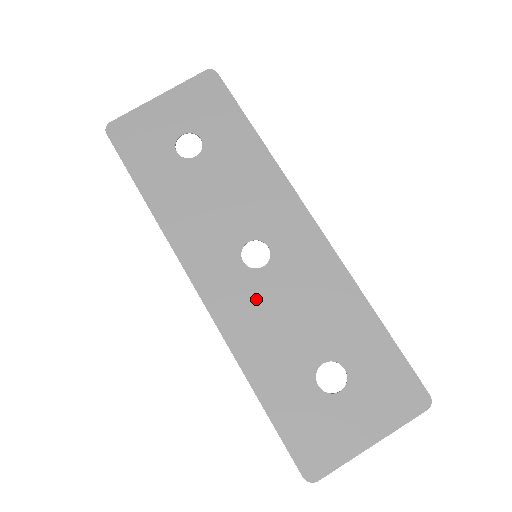
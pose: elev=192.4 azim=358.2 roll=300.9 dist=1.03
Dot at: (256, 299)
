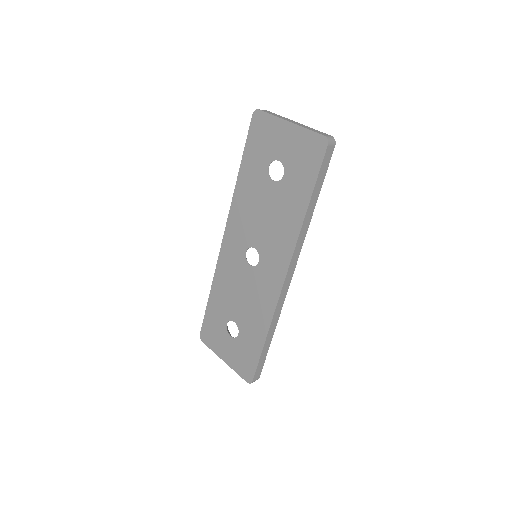
Dot at: (237, 271)
